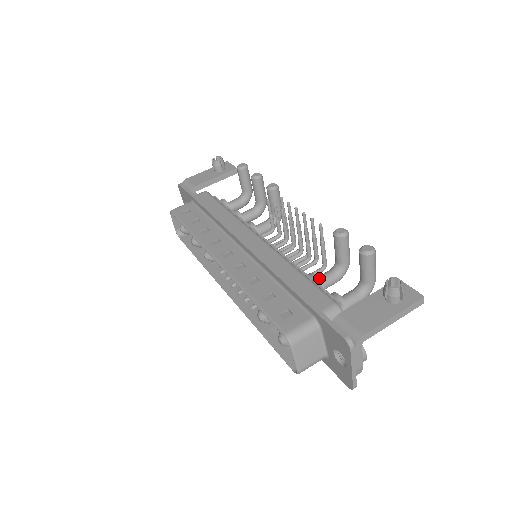
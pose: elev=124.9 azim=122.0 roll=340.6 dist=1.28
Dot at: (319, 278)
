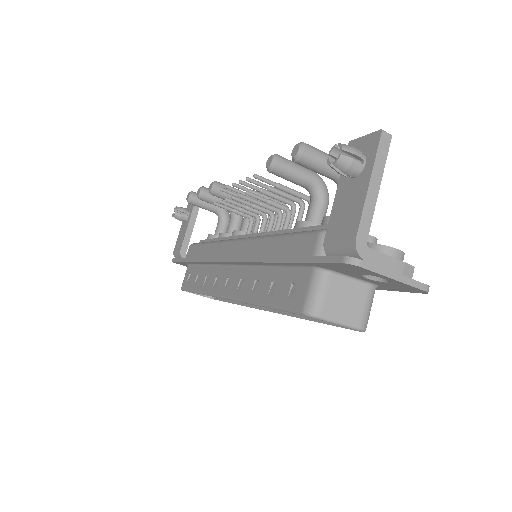
Dot at: (306, 219)
